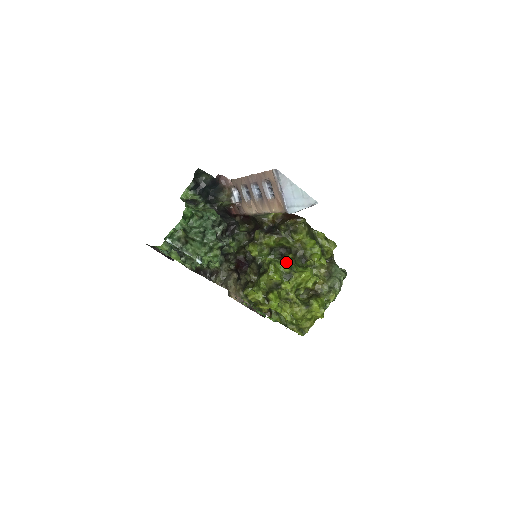
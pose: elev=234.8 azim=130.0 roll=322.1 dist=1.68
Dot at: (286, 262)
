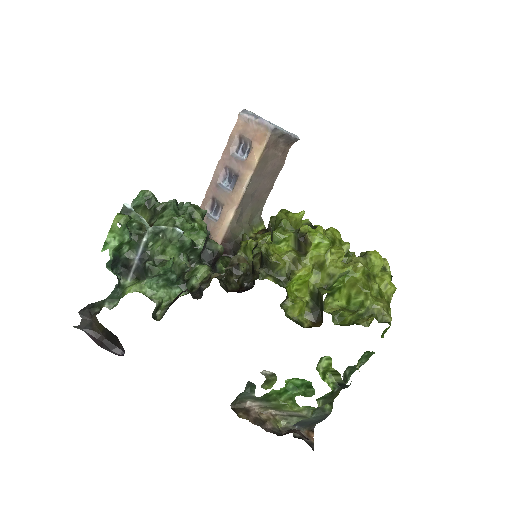
Dot at: occluded
